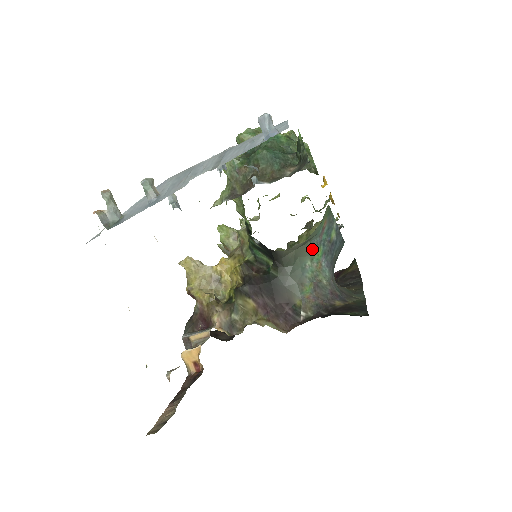
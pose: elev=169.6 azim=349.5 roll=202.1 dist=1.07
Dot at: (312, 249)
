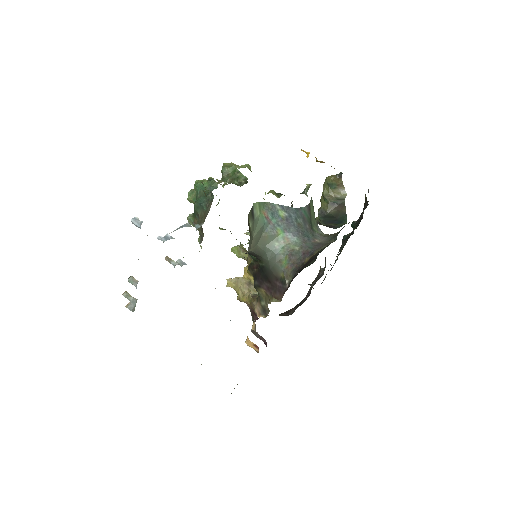
Dot at: (271, 235)
